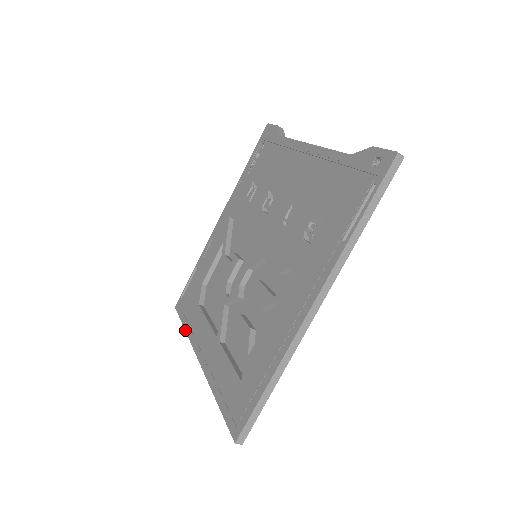
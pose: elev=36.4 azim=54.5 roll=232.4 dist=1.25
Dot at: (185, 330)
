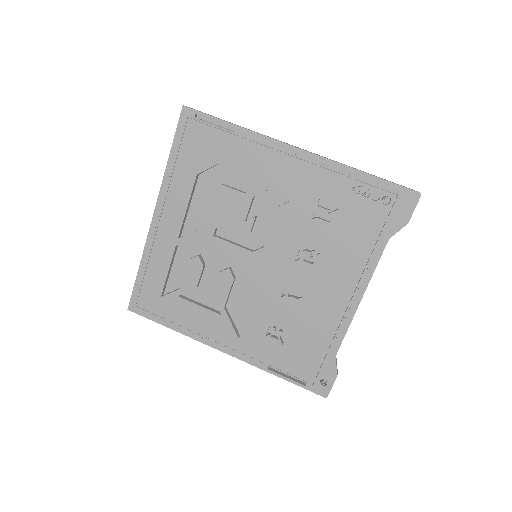
Dot at: (167, 163)
